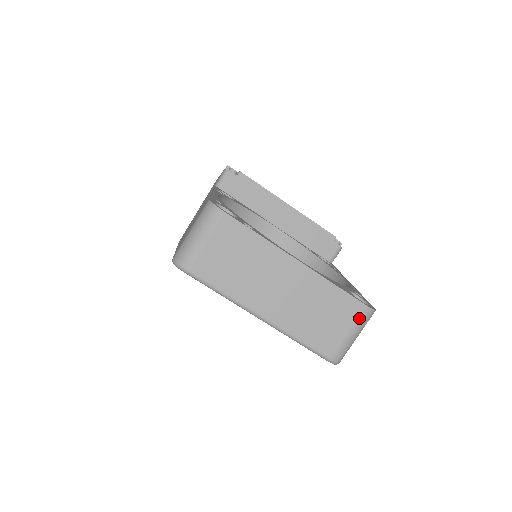
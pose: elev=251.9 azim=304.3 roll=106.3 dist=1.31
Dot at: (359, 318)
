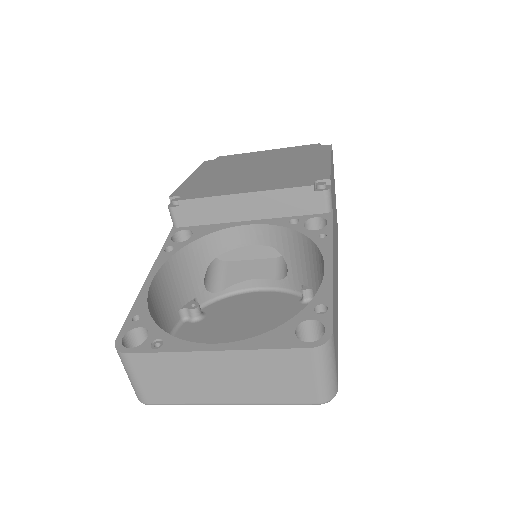
Dot at: (314, 361)
